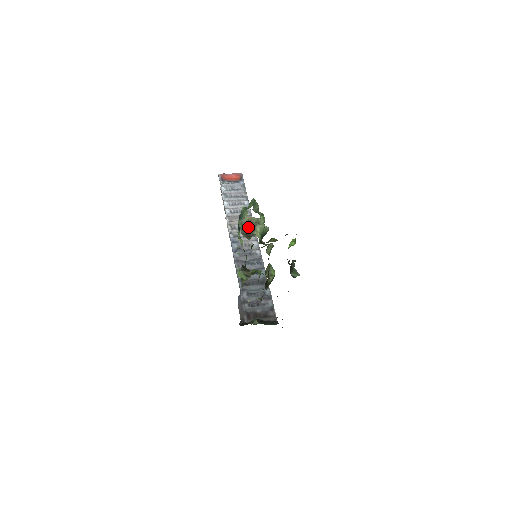
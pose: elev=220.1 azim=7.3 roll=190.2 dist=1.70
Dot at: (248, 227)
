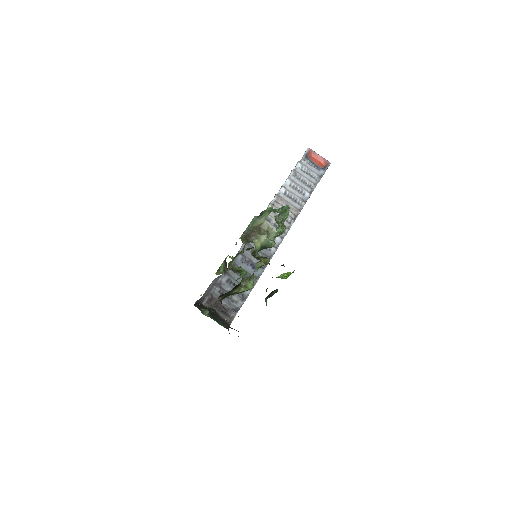
Dot at: (255, 230)
